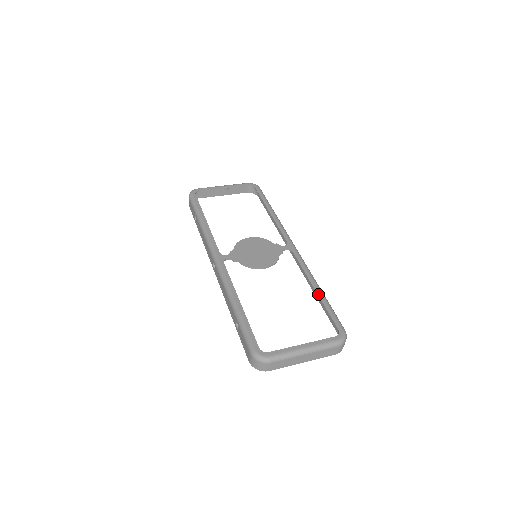
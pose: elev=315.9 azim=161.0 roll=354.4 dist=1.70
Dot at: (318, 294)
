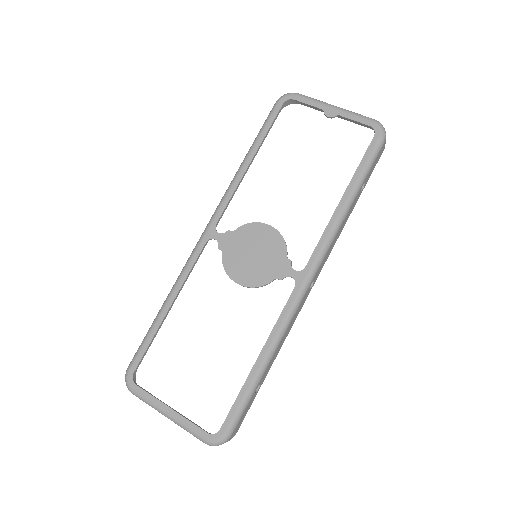
Dot at: (252, 370)
